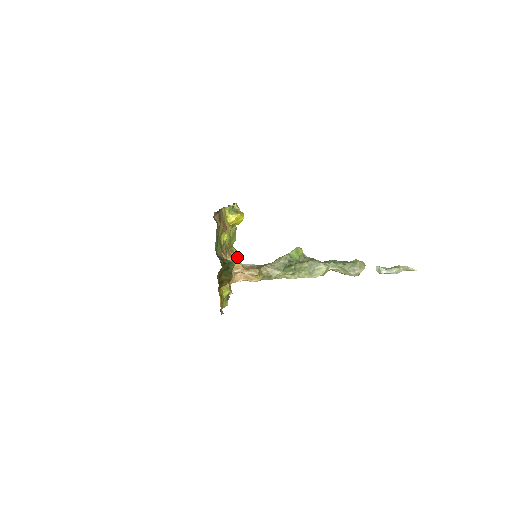
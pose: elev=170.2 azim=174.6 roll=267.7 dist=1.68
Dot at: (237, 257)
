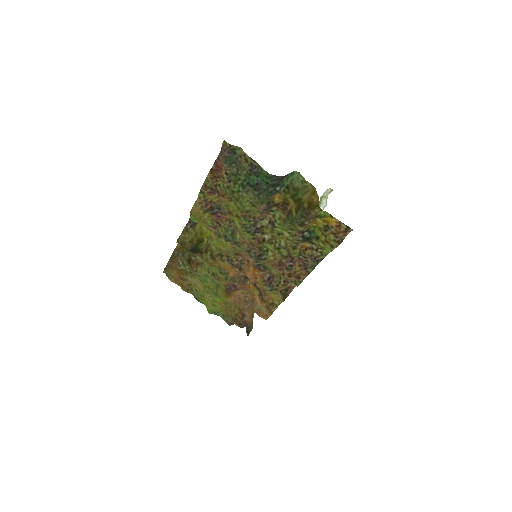
Dot at: (238, 291)
